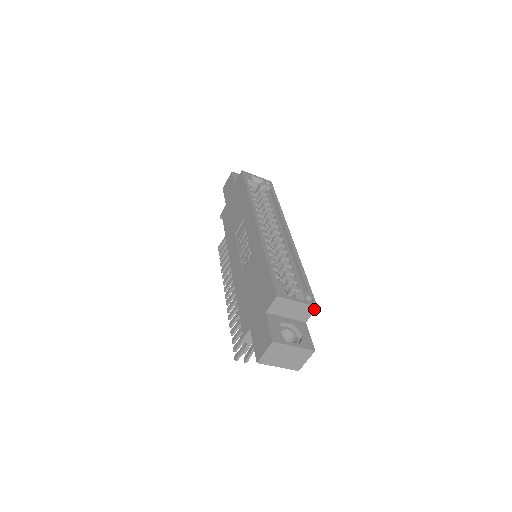
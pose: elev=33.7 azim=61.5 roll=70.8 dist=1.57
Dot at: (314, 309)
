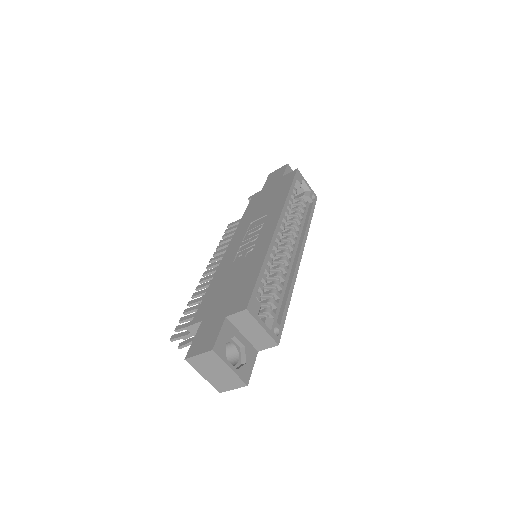
Dot at: (274, 345)
